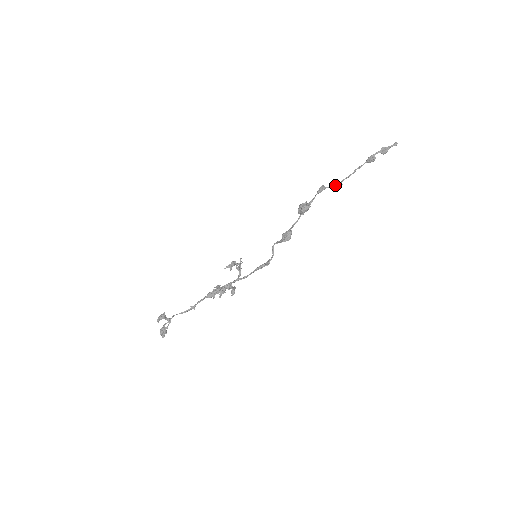
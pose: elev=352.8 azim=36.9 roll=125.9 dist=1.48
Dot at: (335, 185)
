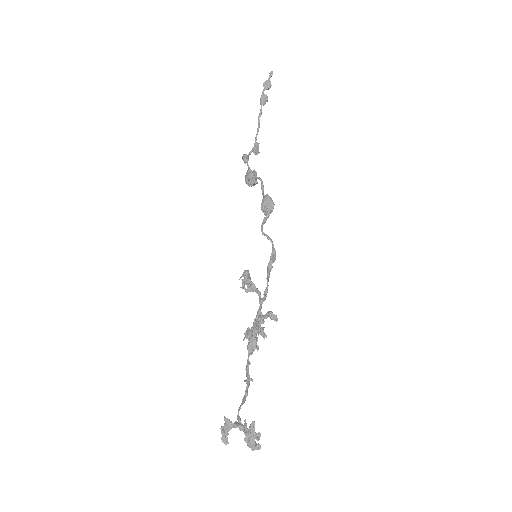
Dot at: (252, 149)
